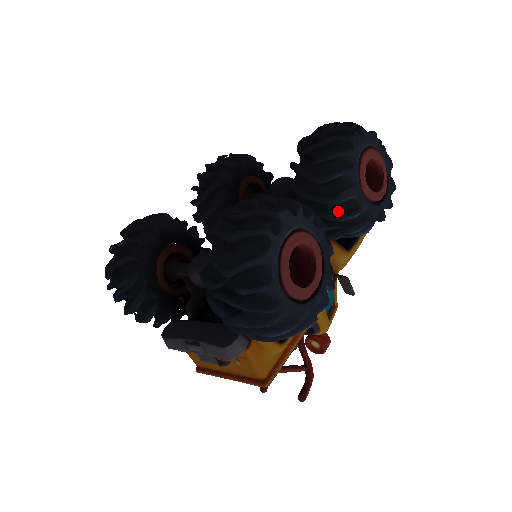
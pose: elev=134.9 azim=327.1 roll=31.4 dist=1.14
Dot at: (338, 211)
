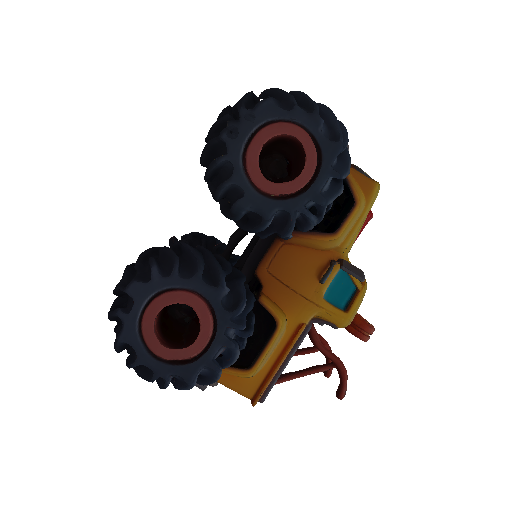
Dot at: (255, 220)
